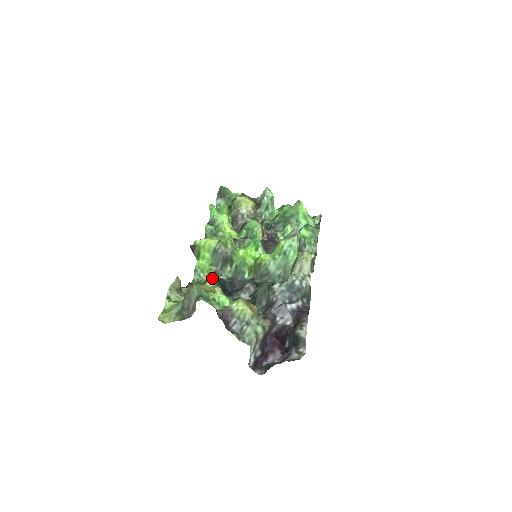
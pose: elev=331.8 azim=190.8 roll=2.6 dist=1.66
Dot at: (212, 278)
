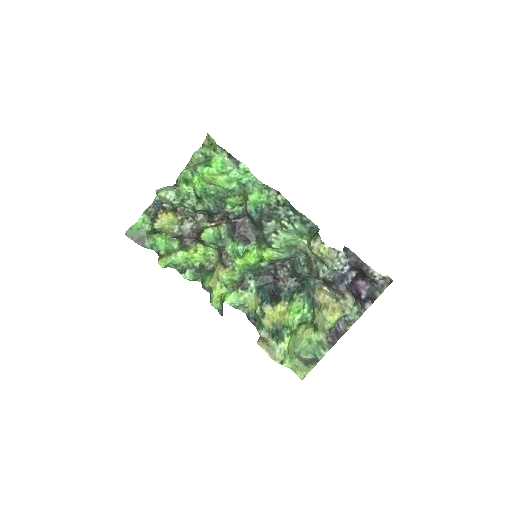
Dot at: (261, 305)
